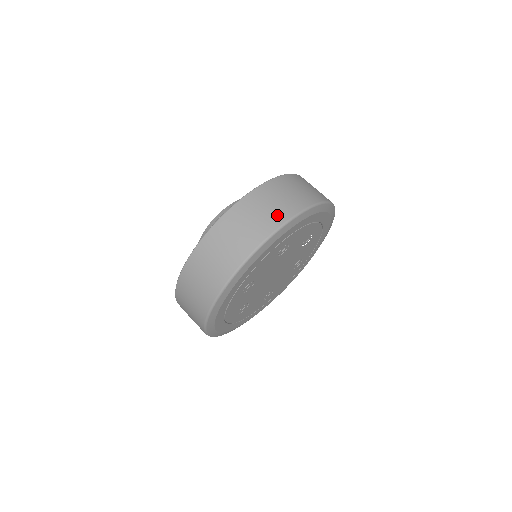
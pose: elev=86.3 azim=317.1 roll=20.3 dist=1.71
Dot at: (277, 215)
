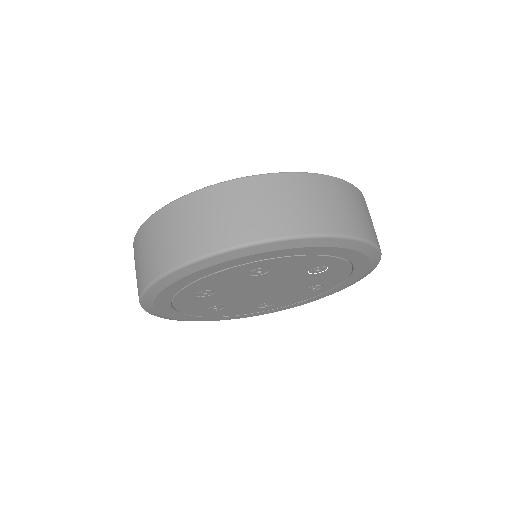
Dot at: (242, 228)
